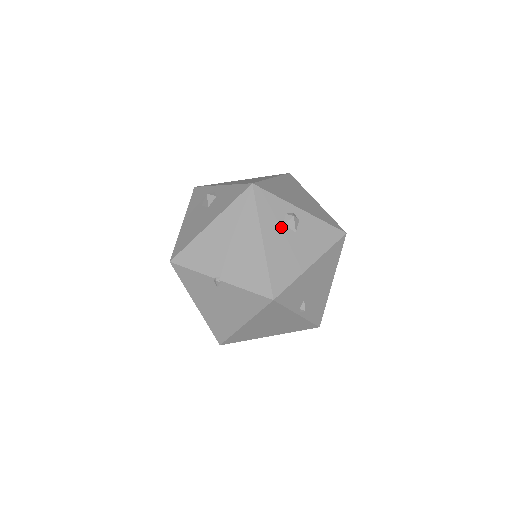
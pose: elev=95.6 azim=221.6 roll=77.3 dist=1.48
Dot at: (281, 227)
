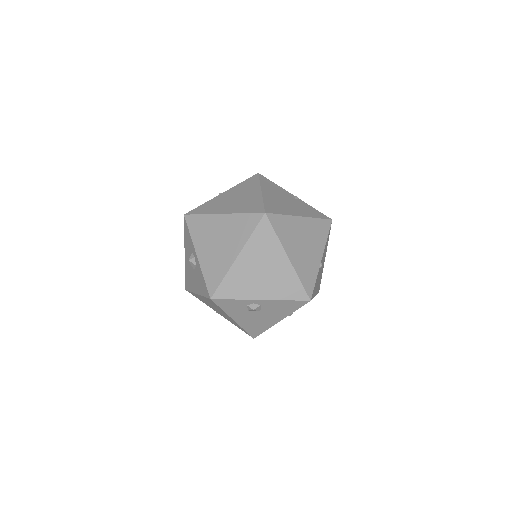
Dot at: (246, 312)
